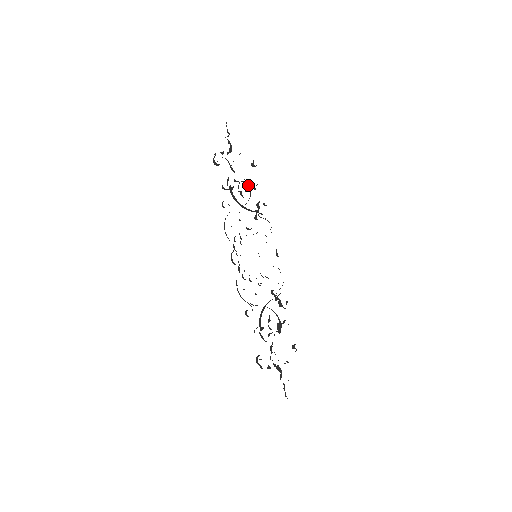
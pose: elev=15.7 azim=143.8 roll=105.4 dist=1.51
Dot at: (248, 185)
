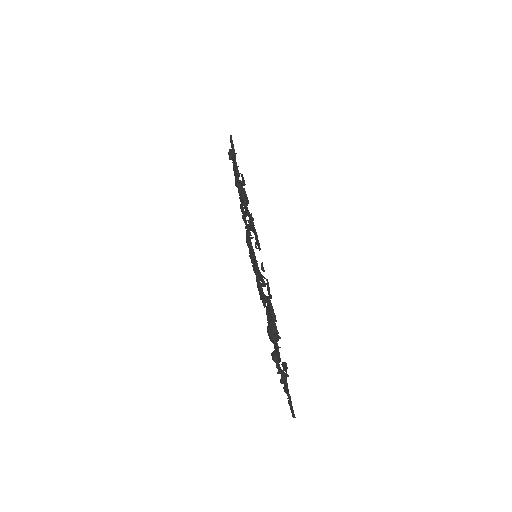
Dot at: occluded
